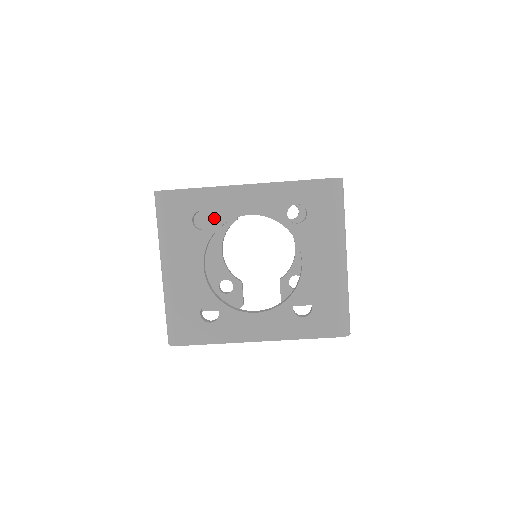
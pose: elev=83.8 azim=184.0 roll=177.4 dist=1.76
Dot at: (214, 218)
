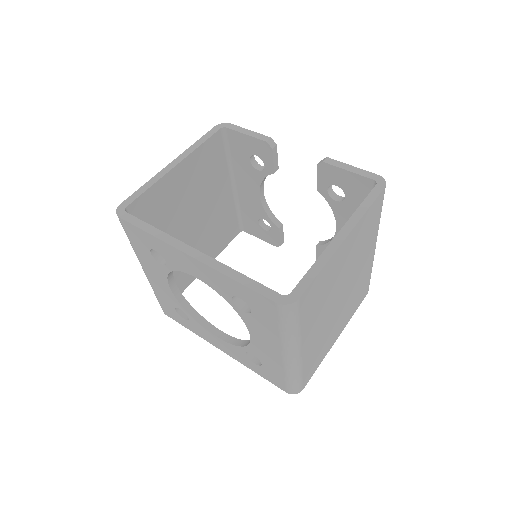
Dot at: (168, 262)
